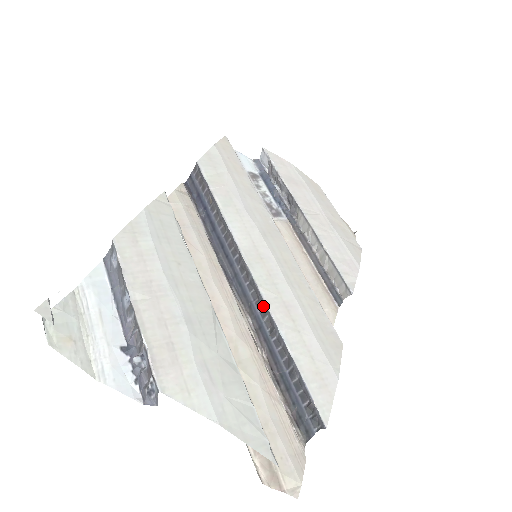
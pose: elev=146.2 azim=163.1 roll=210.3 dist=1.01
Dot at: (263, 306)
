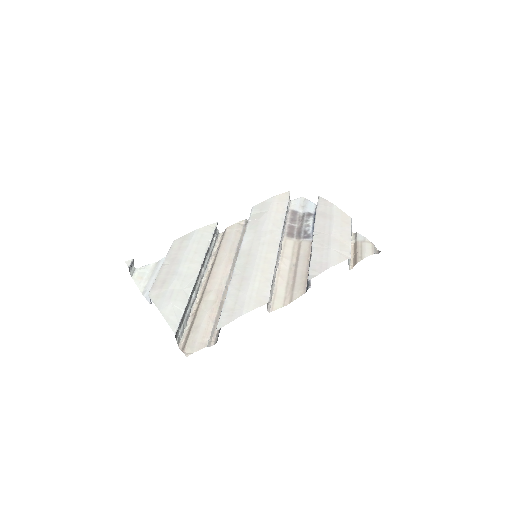
Dot at: occluded
